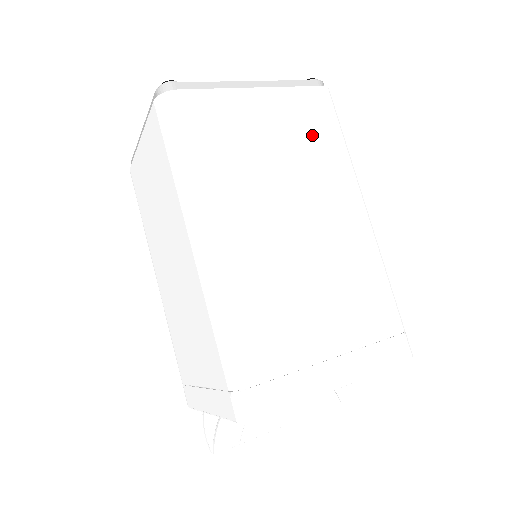
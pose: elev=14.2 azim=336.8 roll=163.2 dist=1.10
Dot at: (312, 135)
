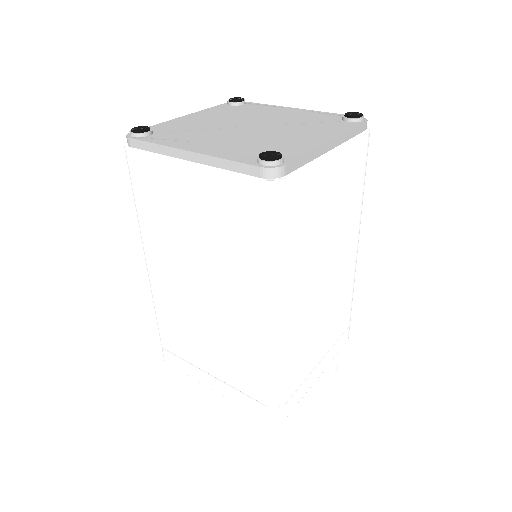
Dot at: (232, 229)
